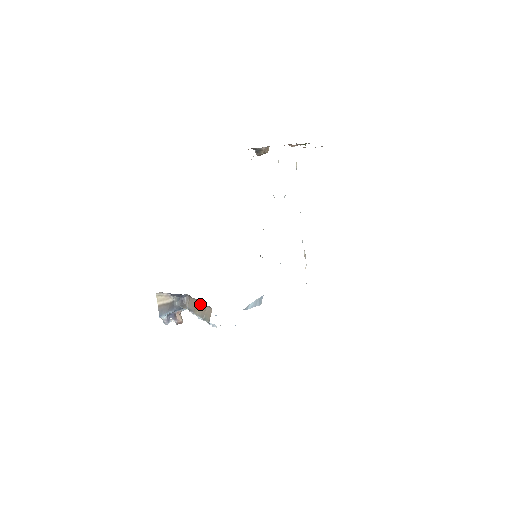
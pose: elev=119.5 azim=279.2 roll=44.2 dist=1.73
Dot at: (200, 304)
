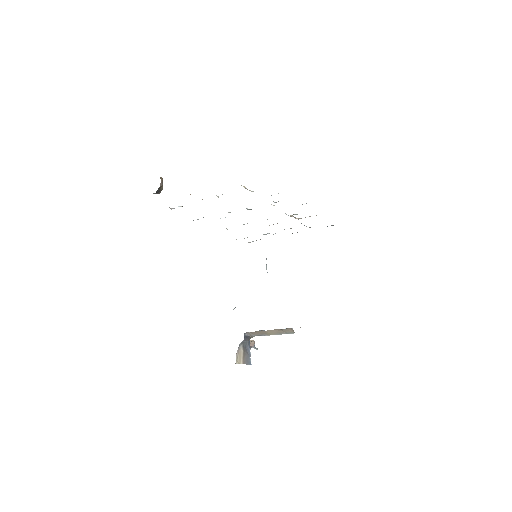
Dot at: (271, 331)
